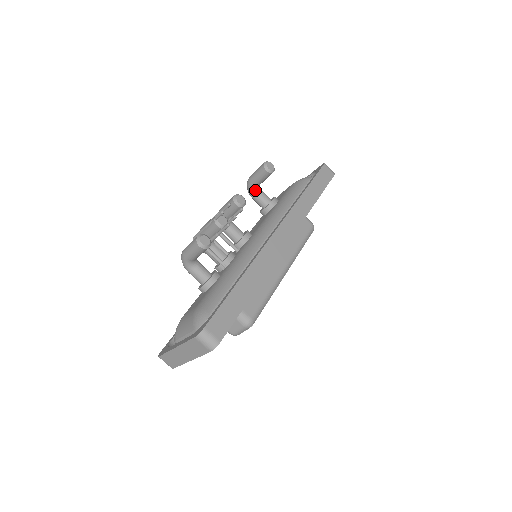
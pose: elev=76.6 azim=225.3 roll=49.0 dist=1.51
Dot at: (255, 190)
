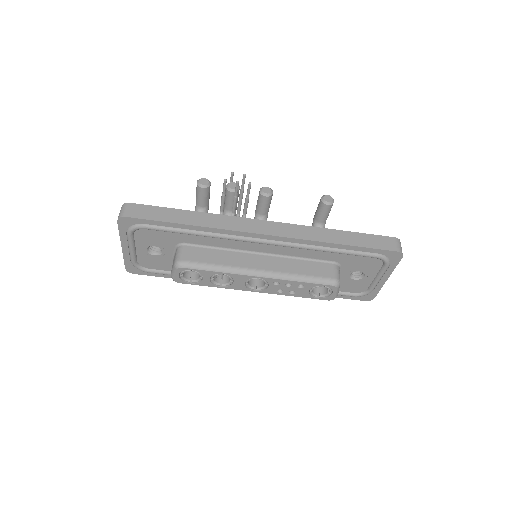
Dot at: (315, 226)
